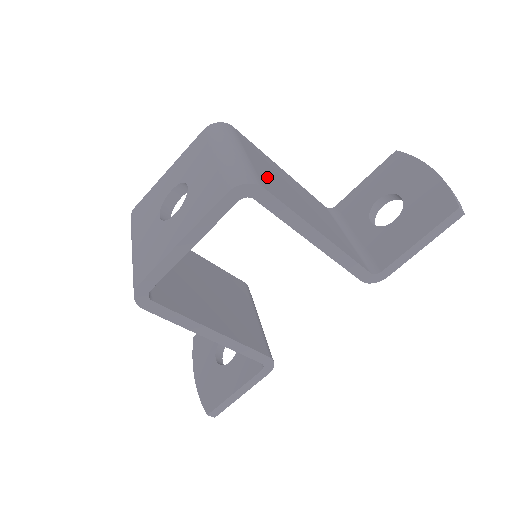
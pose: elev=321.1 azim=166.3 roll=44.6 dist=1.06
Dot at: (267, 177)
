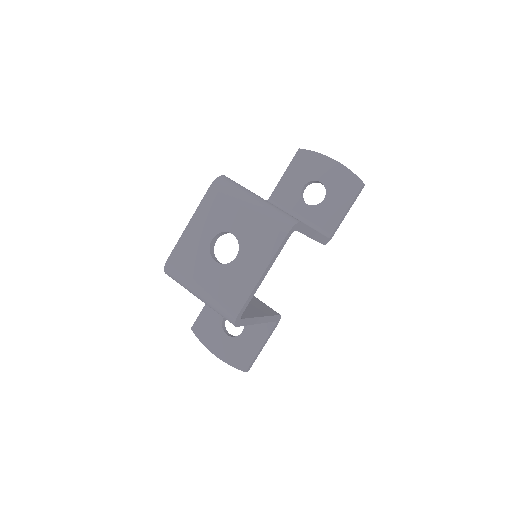
Dot at: occluded
